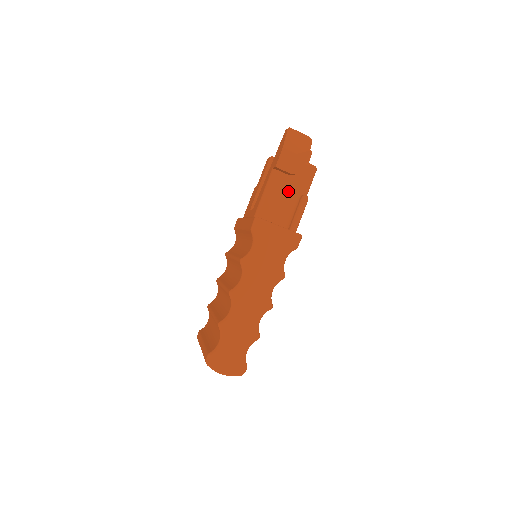
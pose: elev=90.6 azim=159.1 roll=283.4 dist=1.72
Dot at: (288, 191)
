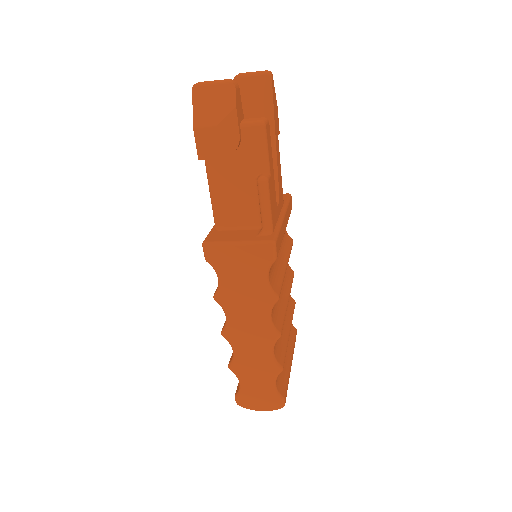
Dot at: (239, 177)
